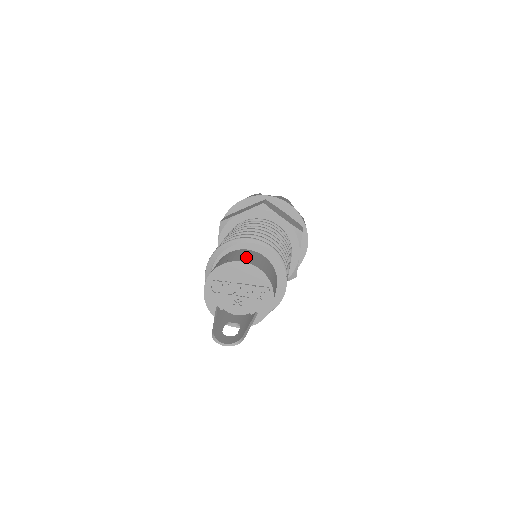
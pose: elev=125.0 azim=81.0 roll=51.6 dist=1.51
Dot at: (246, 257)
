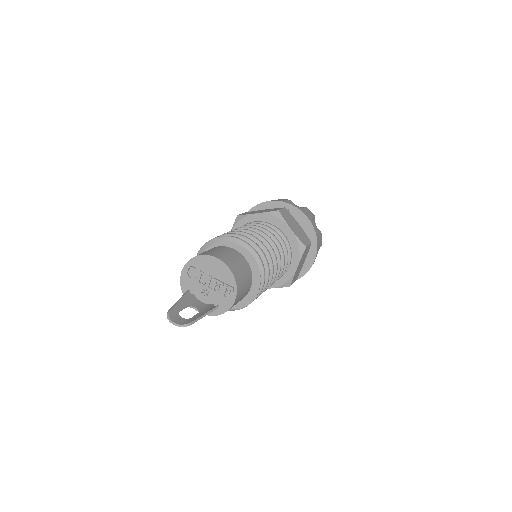
Dot at: (225, 255)
